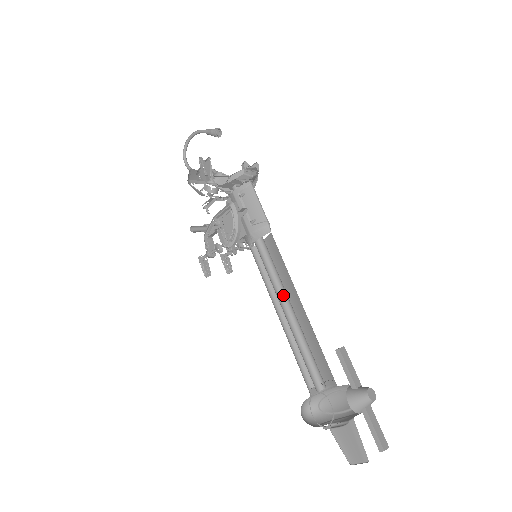
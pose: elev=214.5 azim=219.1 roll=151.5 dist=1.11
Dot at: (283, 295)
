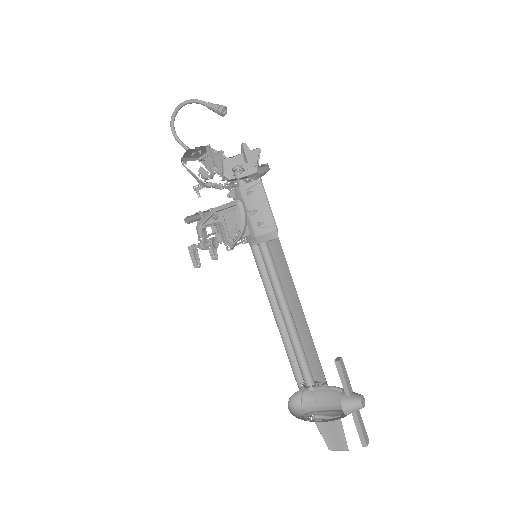
Dot at: (284, 301)
